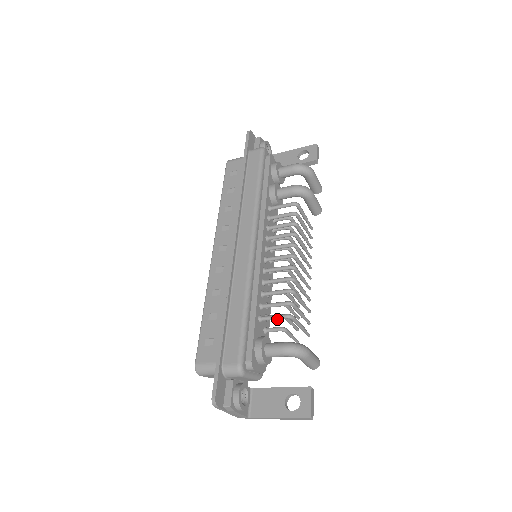
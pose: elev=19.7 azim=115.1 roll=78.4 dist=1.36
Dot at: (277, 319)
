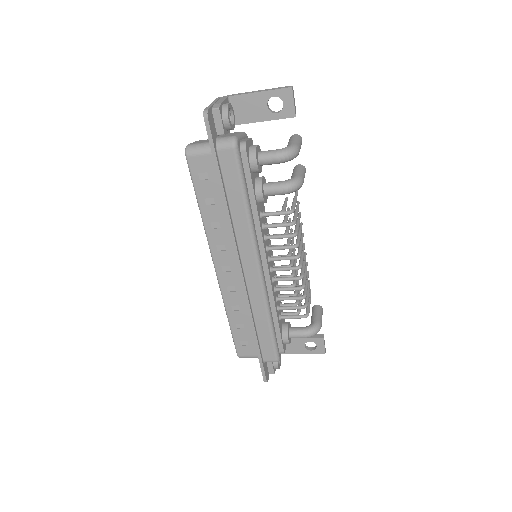
Dot at: (295, 318)
